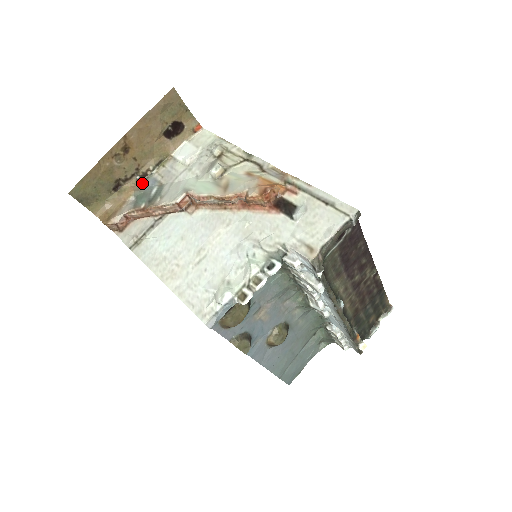
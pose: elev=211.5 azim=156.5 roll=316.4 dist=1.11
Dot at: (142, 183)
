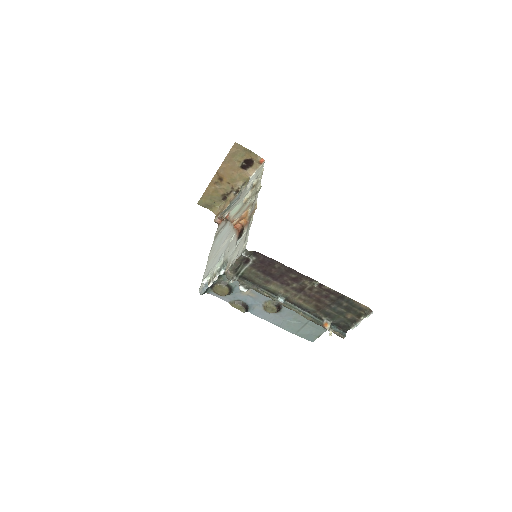
Dot at: (236, 196)
